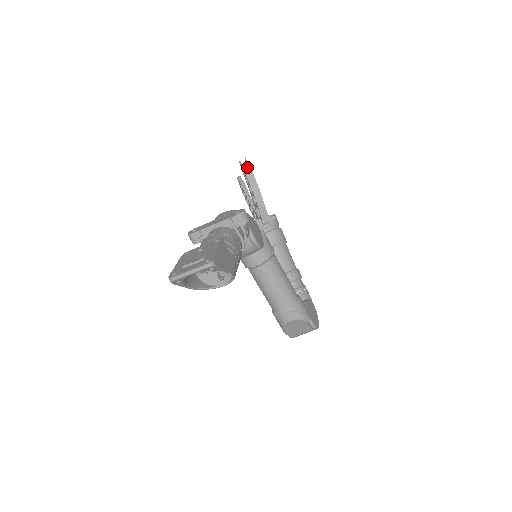
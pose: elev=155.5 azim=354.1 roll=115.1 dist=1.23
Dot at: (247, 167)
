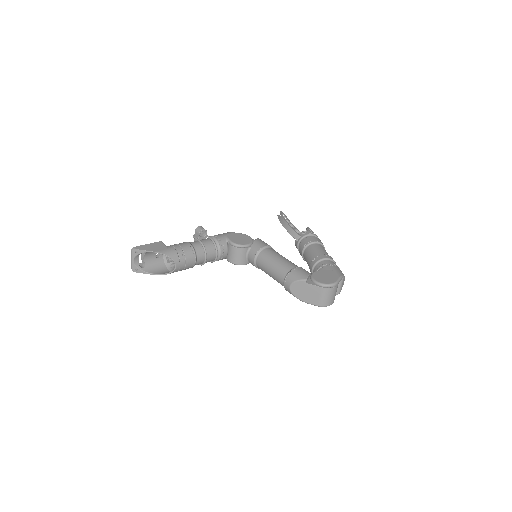
Dot at: occluded
